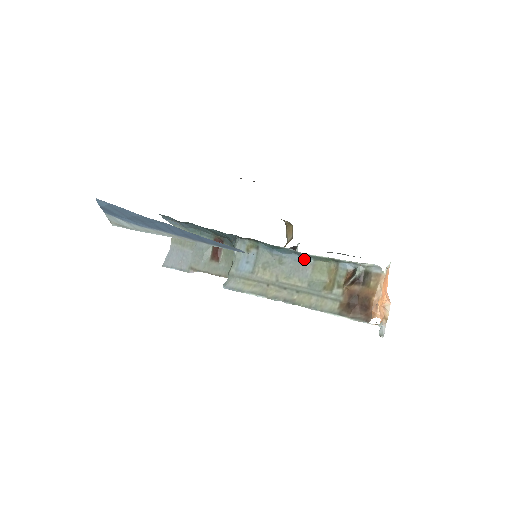
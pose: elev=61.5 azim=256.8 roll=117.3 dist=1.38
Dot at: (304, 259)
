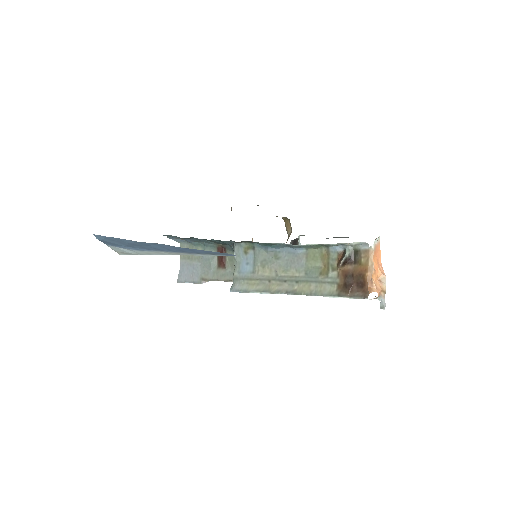
Dot at: (297, 250)
